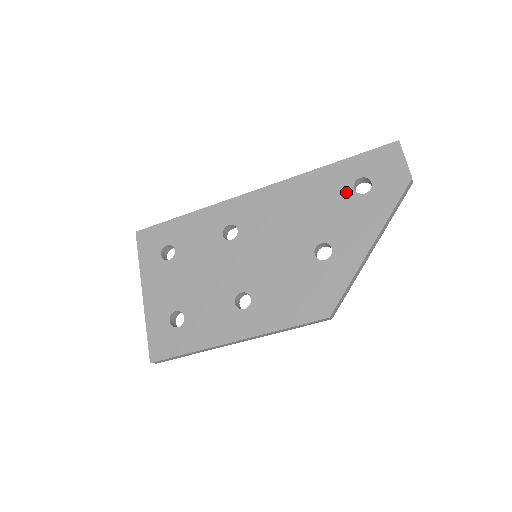
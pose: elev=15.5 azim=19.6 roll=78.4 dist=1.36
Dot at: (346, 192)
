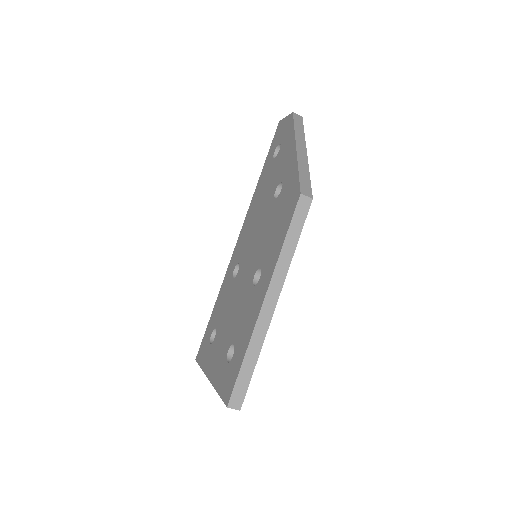
Dot at: (272, 165)
